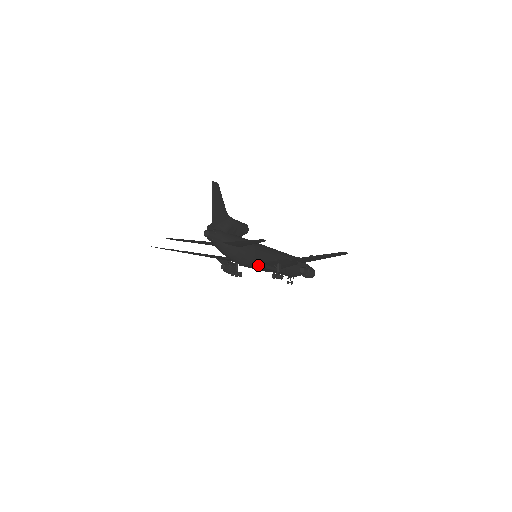
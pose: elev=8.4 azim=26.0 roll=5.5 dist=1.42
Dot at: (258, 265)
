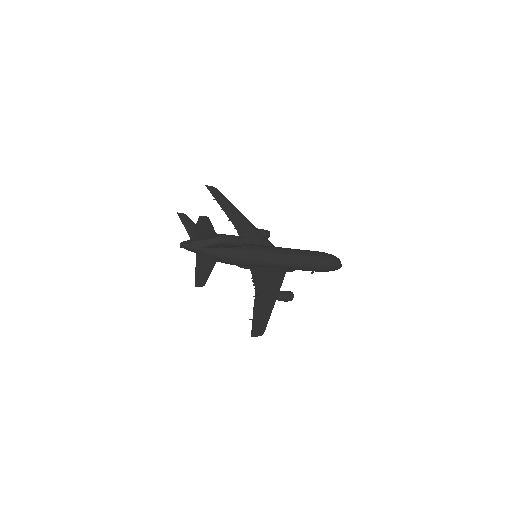
Dot at: occluded
